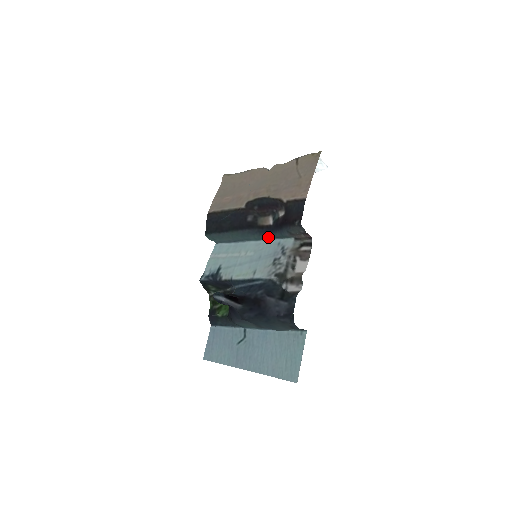
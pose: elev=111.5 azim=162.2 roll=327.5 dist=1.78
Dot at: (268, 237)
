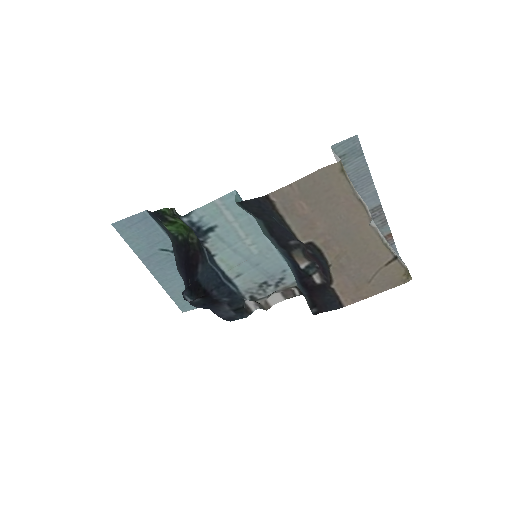
Dot at: (285, 257)
